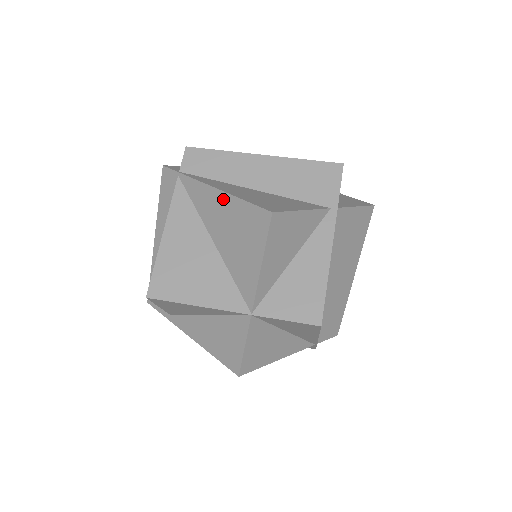
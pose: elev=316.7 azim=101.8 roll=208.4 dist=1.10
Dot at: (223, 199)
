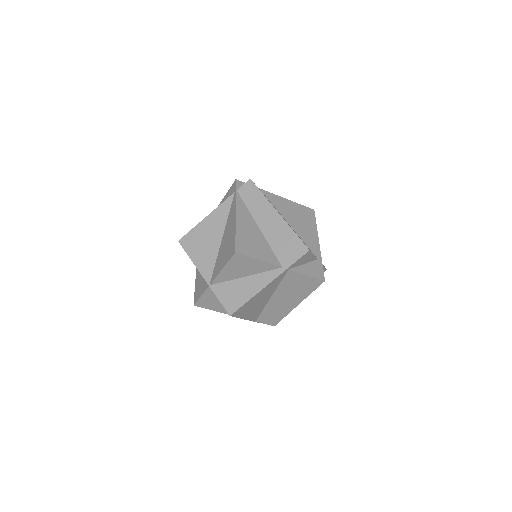
Dot at: (233, 225)
